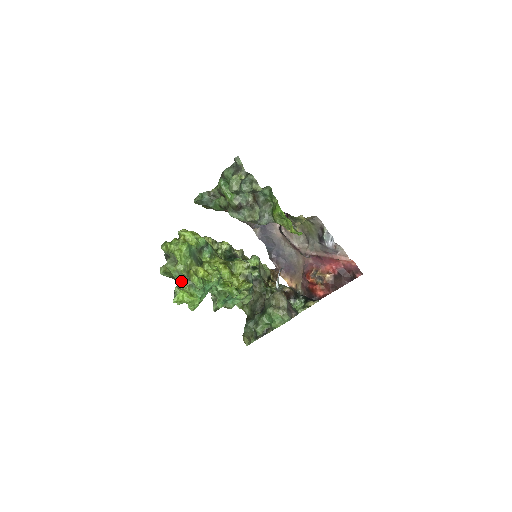
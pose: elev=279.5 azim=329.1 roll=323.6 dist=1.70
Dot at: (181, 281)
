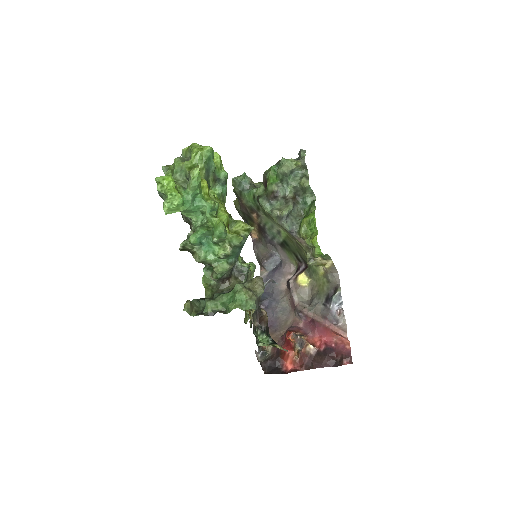
Dot at: (177, 180)
